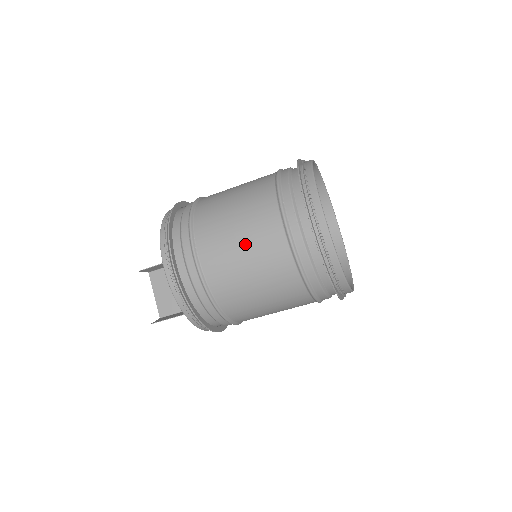
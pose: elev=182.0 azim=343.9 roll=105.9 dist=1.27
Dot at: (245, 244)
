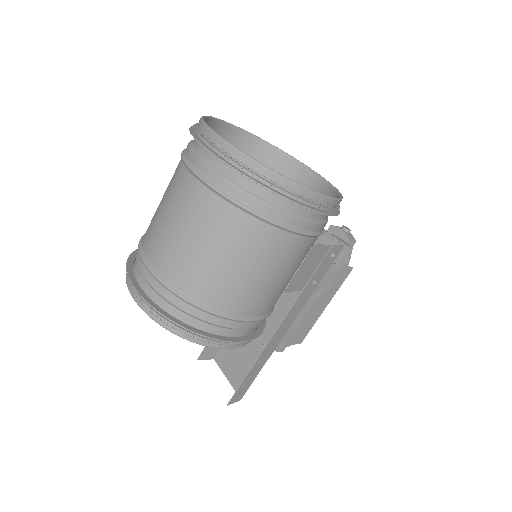
Dot at: (172, 216)
